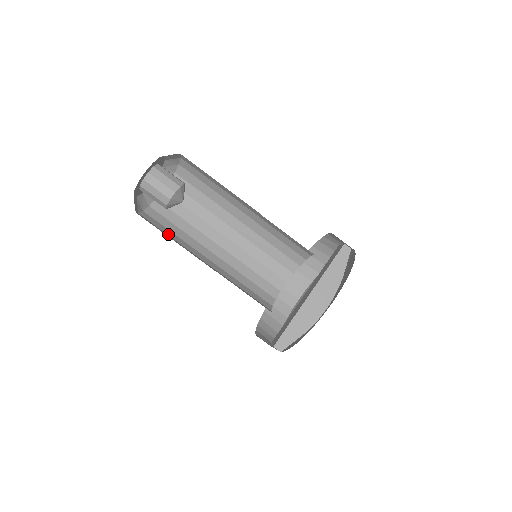
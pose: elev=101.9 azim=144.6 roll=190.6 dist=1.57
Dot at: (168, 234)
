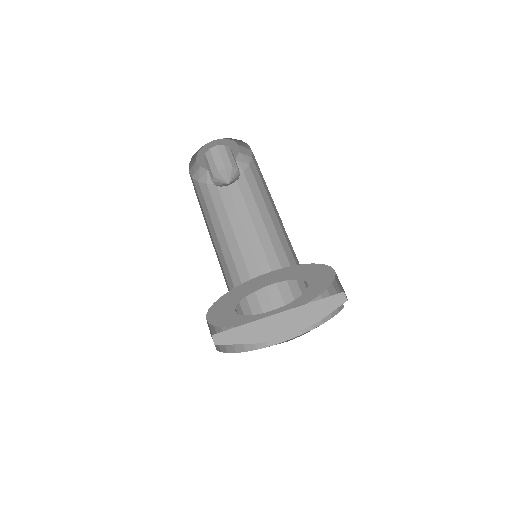
Dot at: (202, 204)
